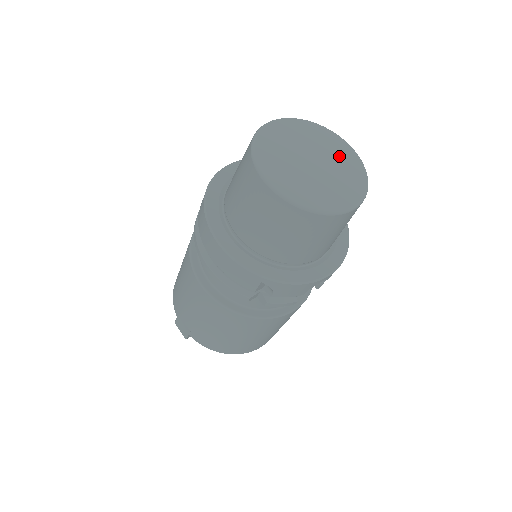
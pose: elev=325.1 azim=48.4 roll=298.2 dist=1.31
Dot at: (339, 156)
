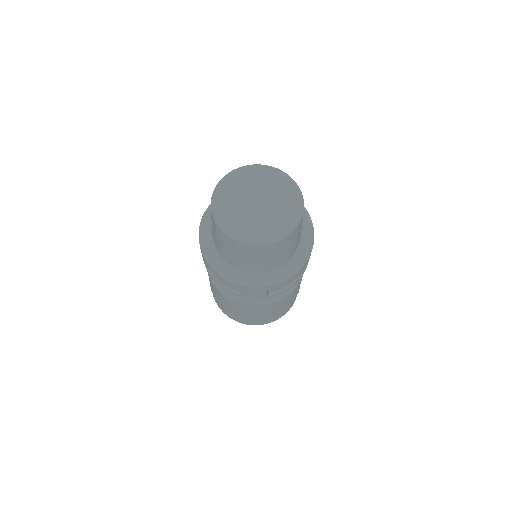
Dot at: (284, 206)
